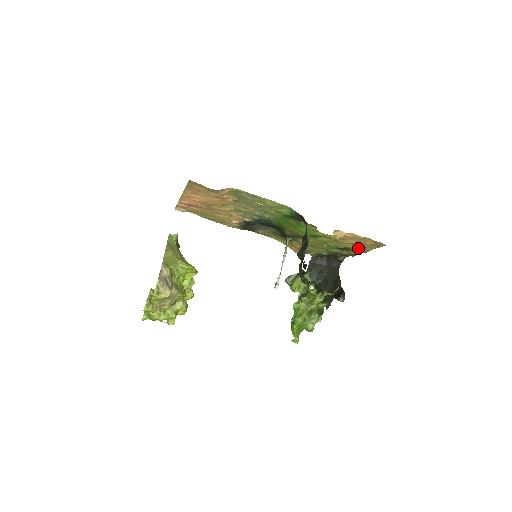
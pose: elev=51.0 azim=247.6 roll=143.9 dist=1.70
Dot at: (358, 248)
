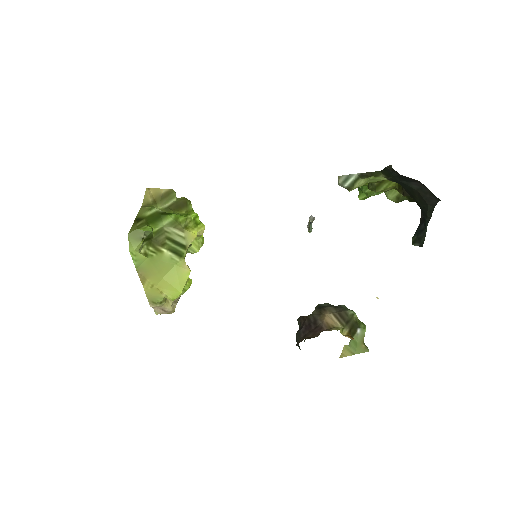
Dot at: occluded
